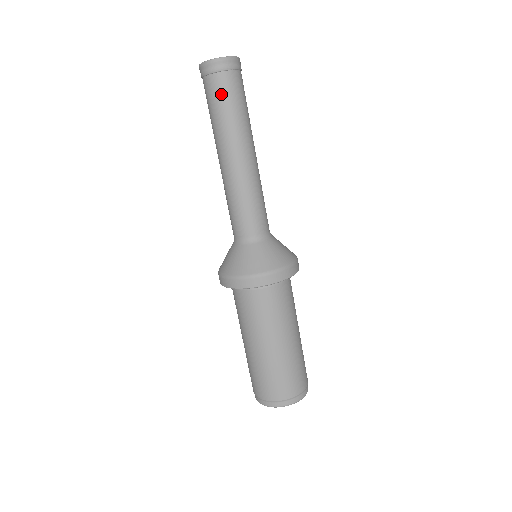
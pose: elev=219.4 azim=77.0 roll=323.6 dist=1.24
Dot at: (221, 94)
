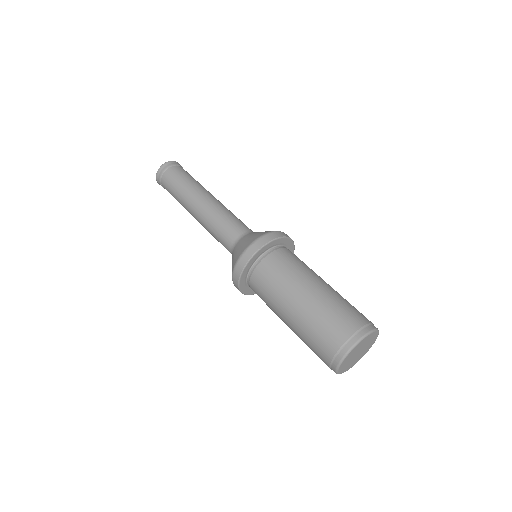
Dot at: (173, 178)
